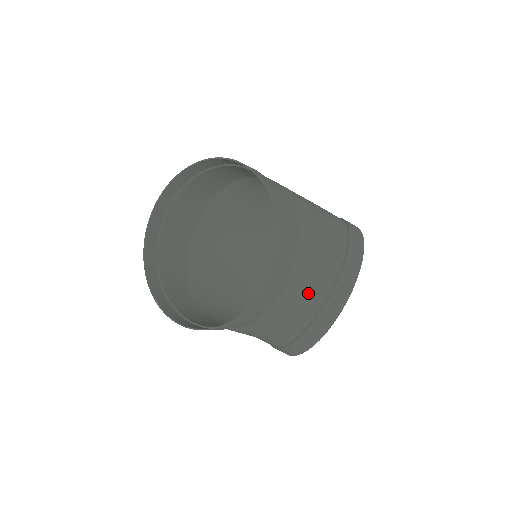
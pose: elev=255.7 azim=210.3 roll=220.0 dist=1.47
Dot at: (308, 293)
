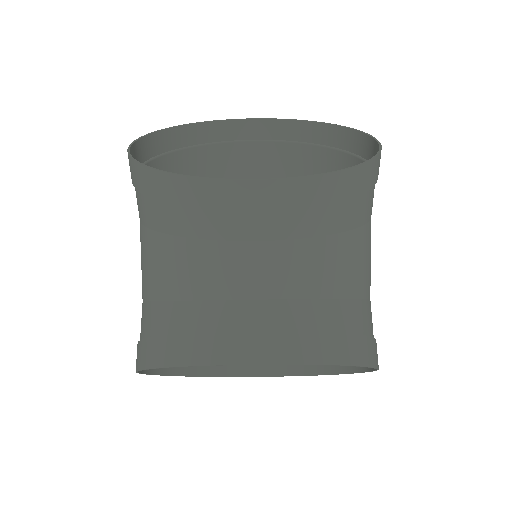
Dot at: (273, 292)
